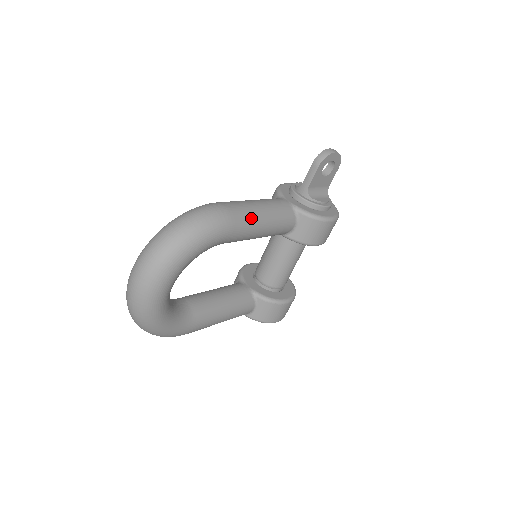
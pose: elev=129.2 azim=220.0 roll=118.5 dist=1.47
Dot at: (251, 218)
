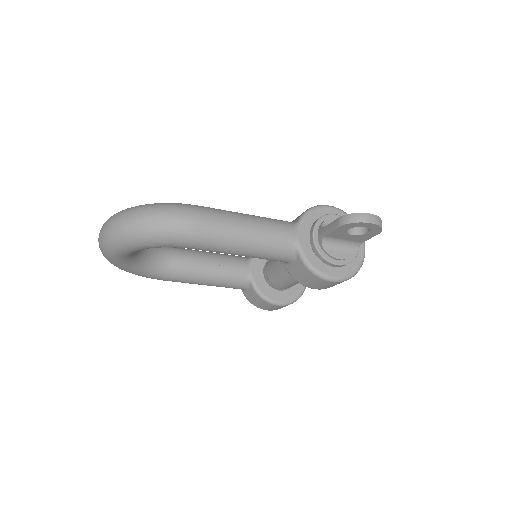
Dot at: (224, 241)
